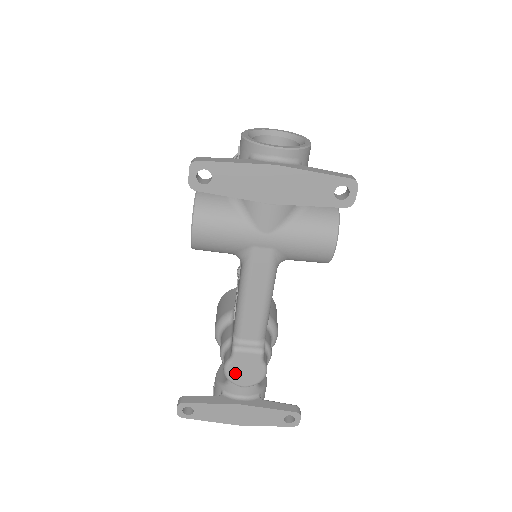
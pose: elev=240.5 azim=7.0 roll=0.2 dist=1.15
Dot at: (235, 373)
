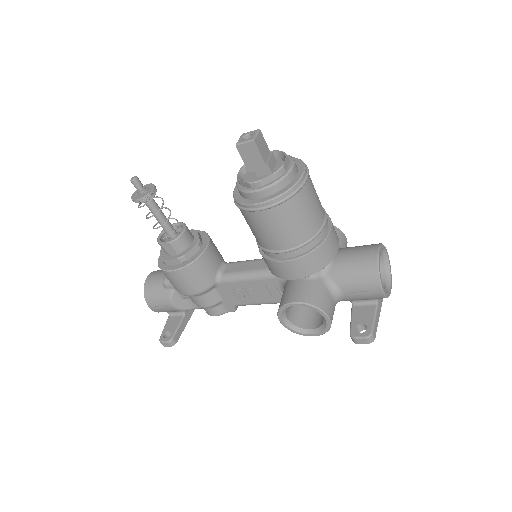
Dot at: occluded
